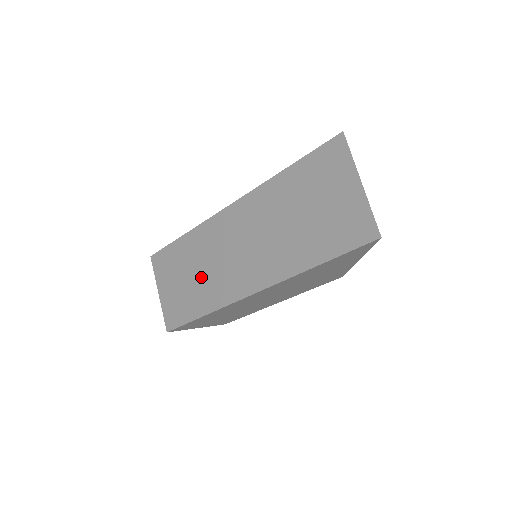
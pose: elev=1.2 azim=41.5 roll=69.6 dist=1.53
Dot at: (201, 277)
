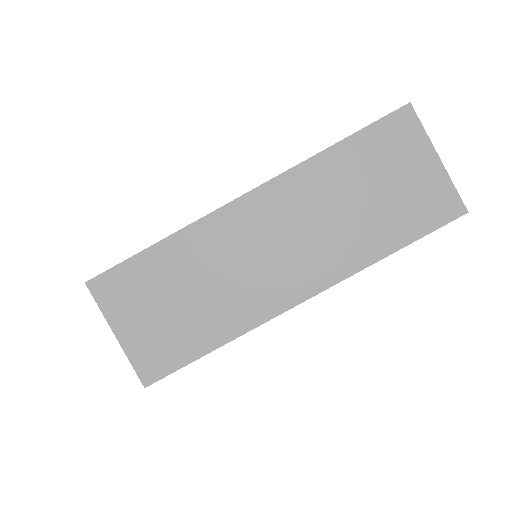
Dot at: (207, 295)
